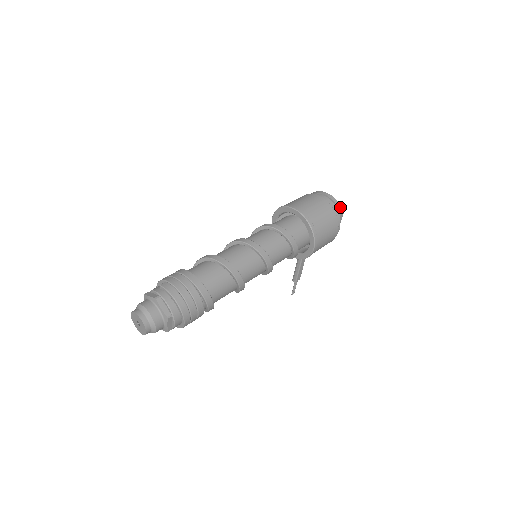
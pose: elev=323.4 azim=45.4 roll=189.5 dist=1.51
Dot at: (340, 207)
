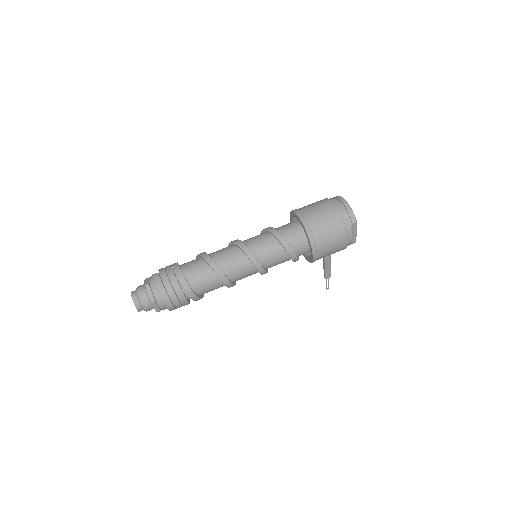
Dot at: (353, 216)
